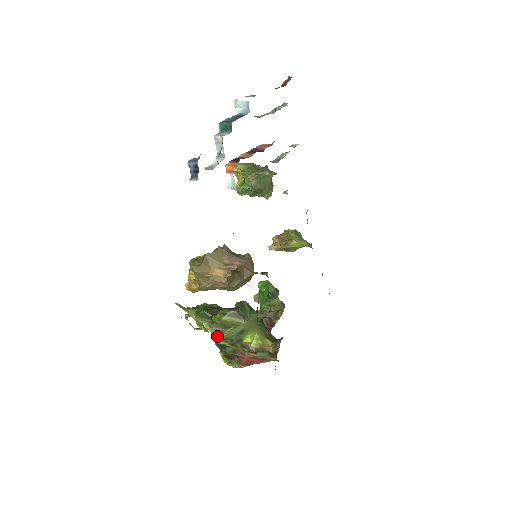
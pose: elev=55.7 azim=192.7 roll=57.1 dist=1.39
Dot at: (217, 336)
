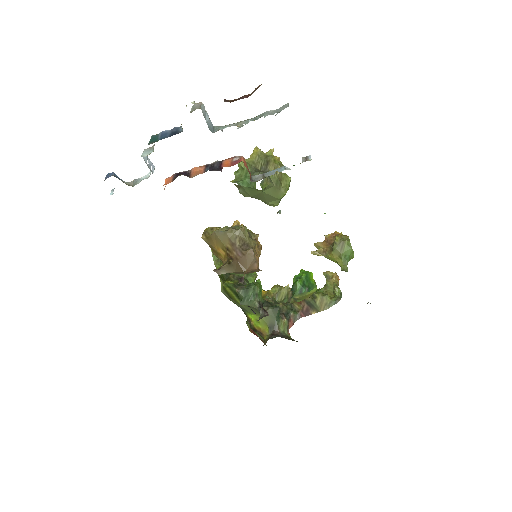
Dot at: (228, 298)
